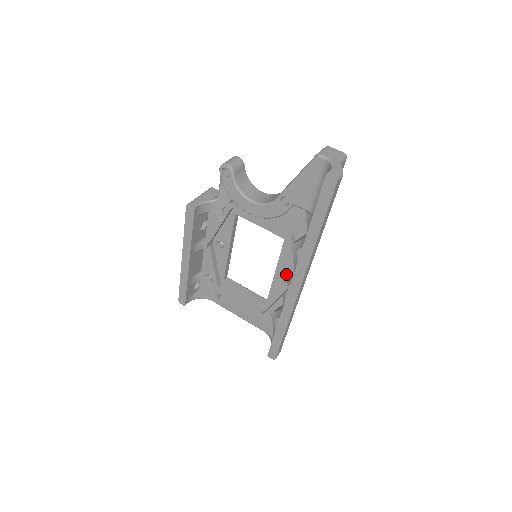
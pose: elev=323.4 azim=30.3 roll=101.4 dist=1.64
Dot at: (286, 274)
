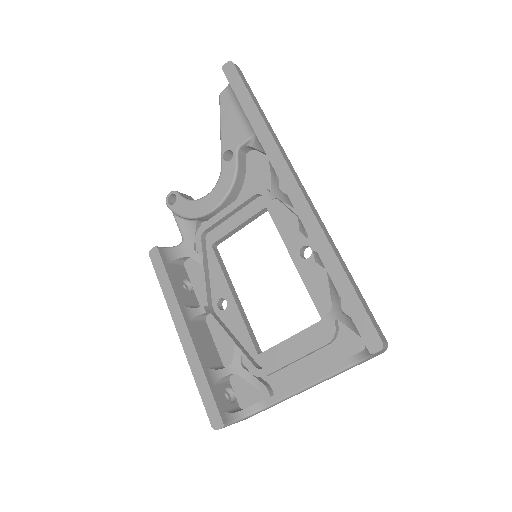
Dot at: (301, 243)
